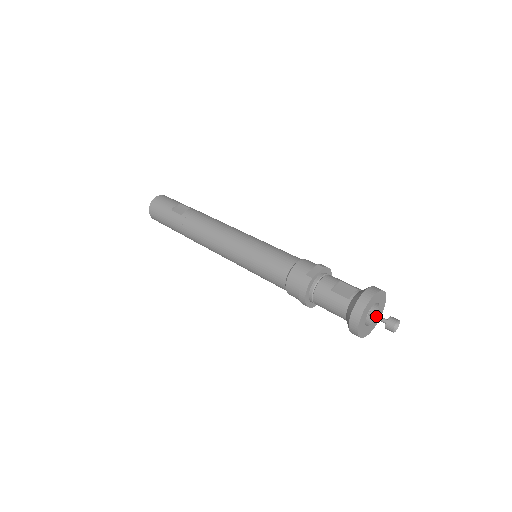
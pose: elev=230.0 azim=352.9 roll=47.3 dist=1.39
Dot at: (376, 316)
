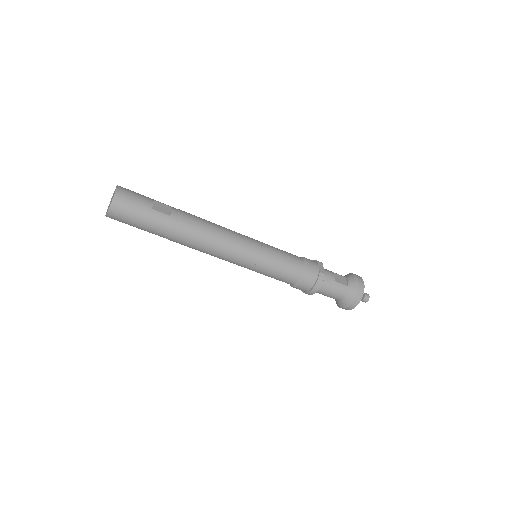
Dot at: occluded
